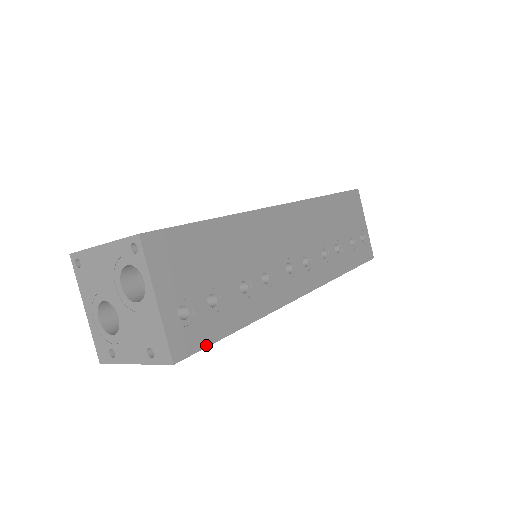
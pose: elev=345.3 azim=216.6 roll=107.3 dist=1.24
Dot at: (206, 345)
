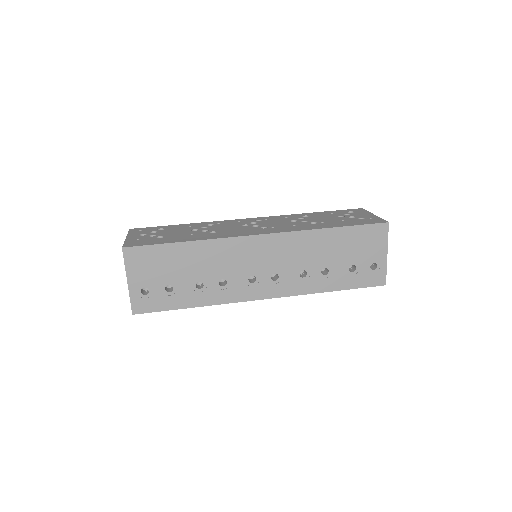
Dot at: (158, 310)
